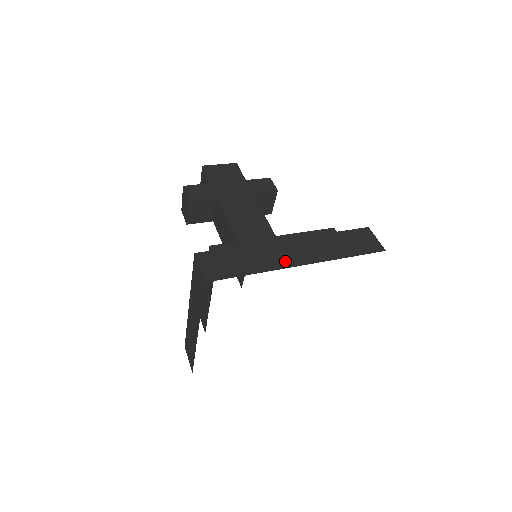
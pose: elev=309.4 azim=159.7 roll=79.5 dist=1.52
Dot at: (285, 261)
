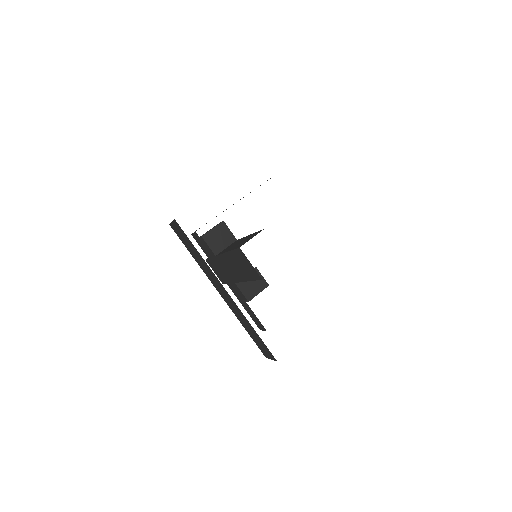
Dot at: occluded
